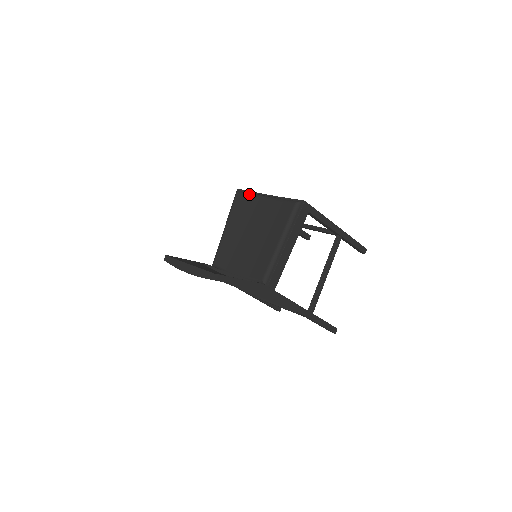
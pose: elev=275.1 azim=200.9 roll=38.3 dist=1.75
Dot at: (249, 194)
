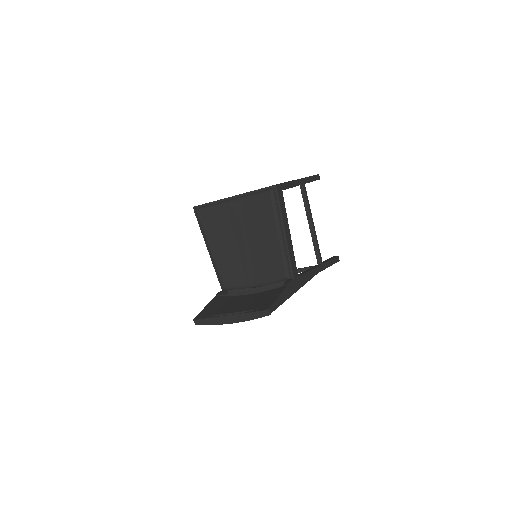
Dot at: (211, 207)
